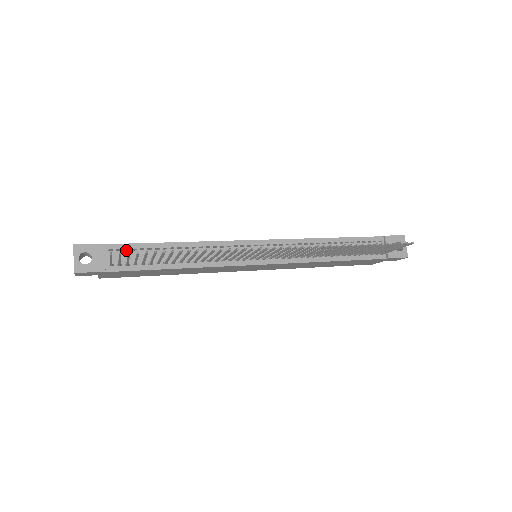
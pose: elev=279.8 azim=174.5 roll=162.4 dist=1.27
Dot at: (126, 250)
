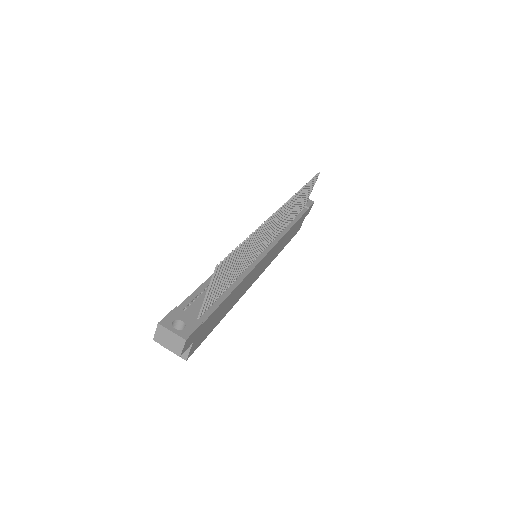
Dot at: occluded
